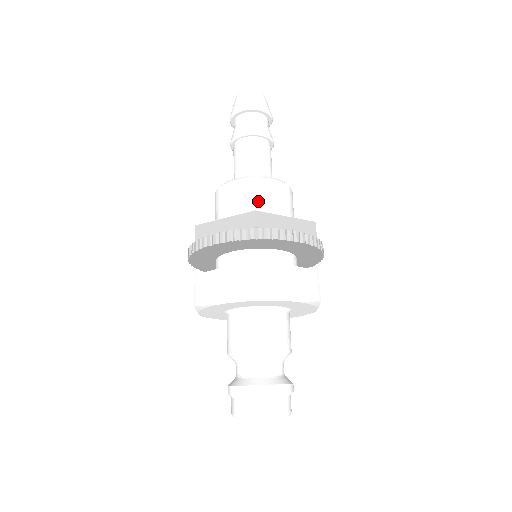
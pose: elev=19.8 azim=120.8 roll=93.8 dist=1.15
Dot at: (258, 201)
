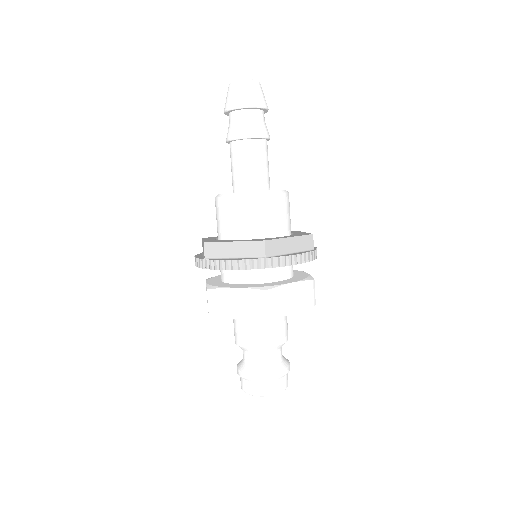
Dot at: (262, 219)
